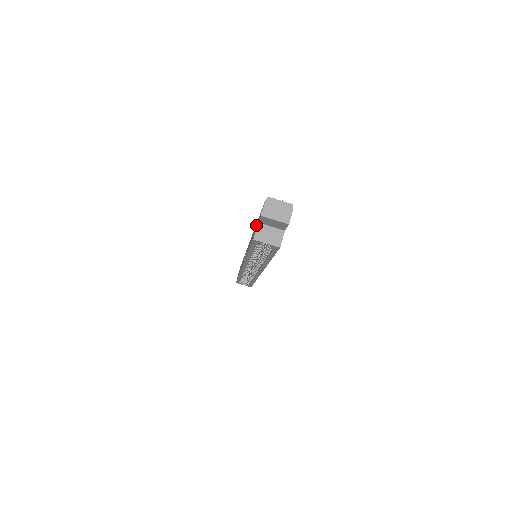
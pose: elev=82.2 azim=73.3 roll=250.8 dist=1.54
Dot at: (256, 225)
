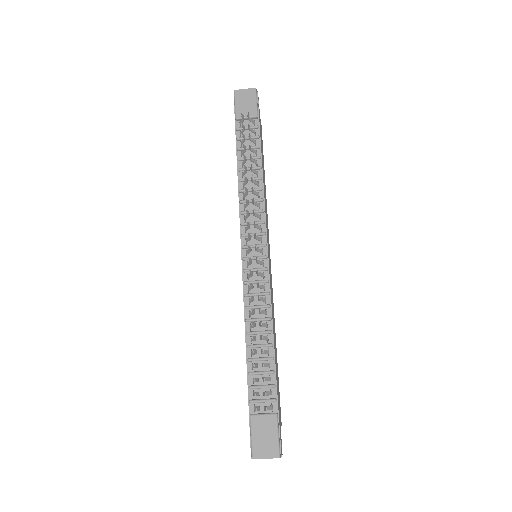
Dot at: occluded
